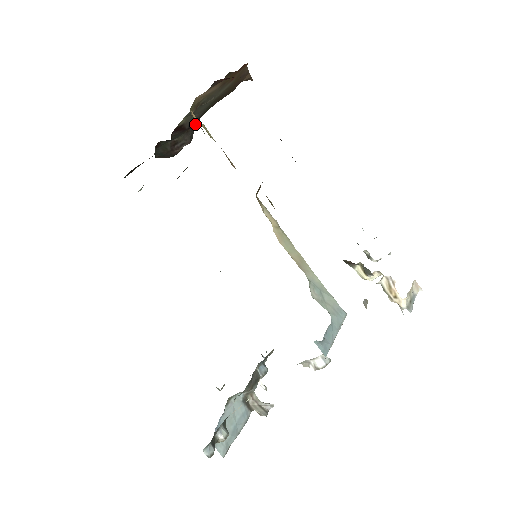
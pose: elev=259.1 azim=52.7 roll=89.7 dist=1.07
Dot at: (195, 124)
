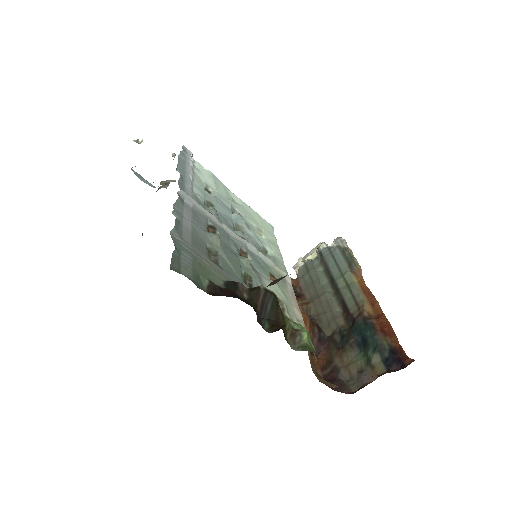
Dot at: occluded
